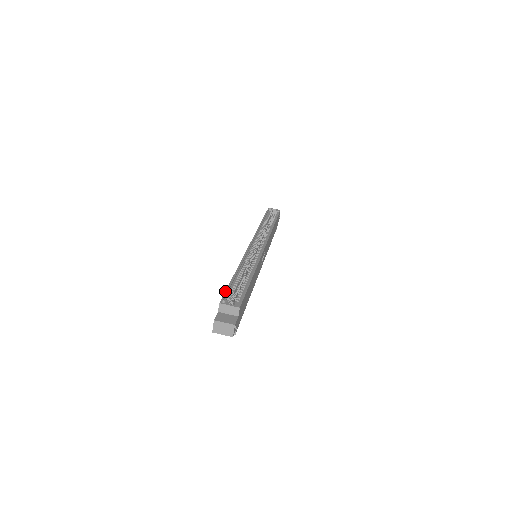
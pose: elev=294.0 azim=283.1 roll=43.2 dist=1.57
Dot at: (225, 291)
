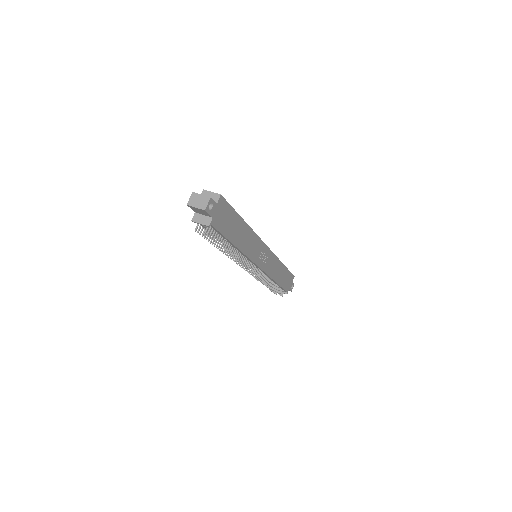
Dot at: occluded
